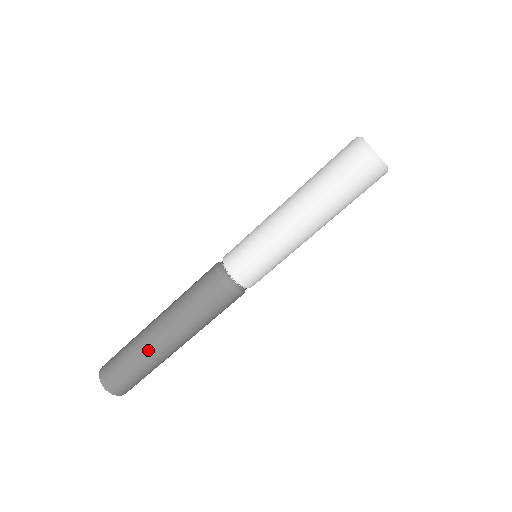
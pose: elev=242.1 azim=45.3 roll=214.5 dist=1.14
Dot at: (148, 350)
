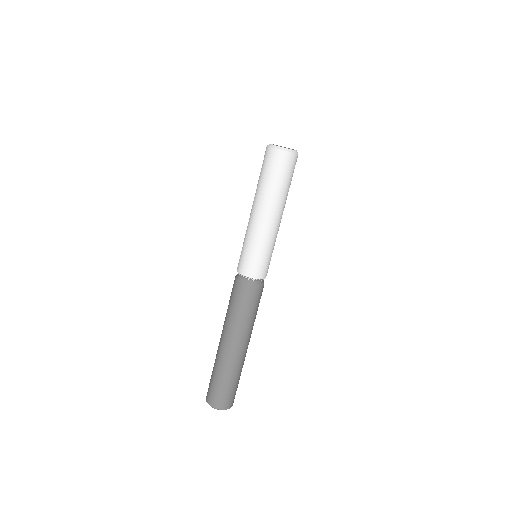
Dot at: (236, 363)
